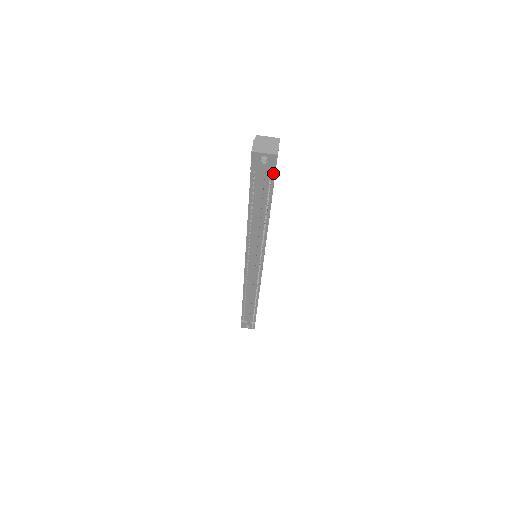
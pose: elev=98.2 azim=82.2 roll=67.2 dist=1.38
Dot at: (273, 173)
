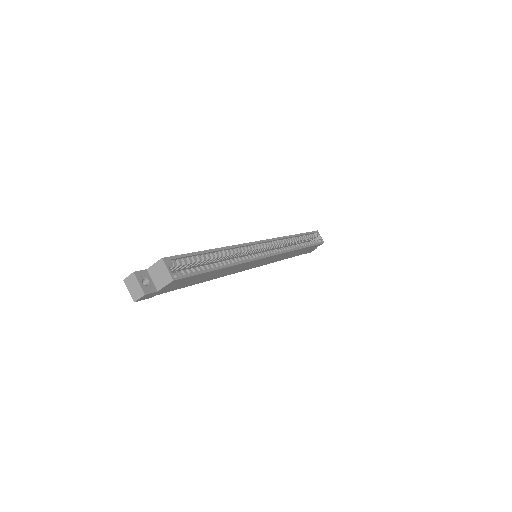
Dot at: (157, 293)
